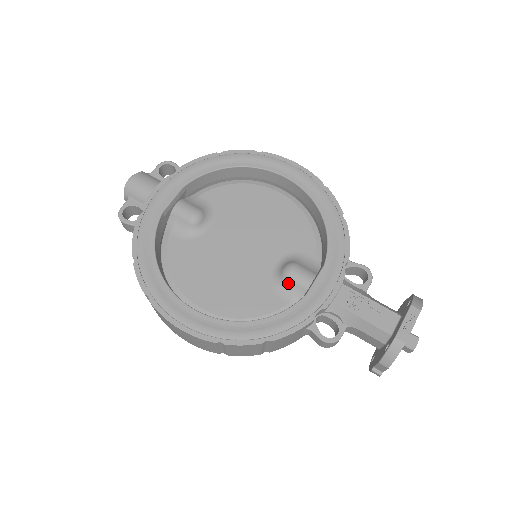
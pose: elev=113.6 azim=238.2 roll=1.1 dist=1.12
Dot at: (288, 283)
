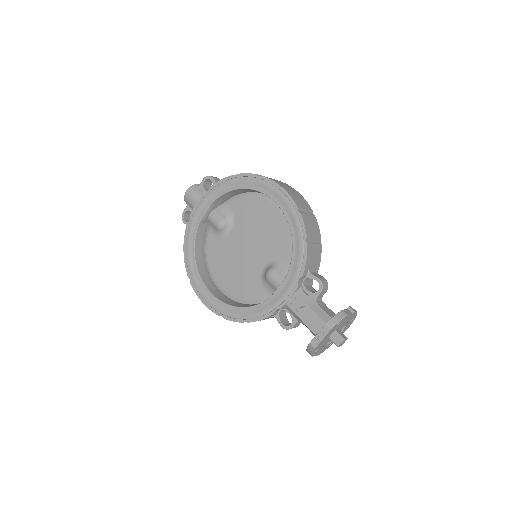
Dot at: (268, 282)
